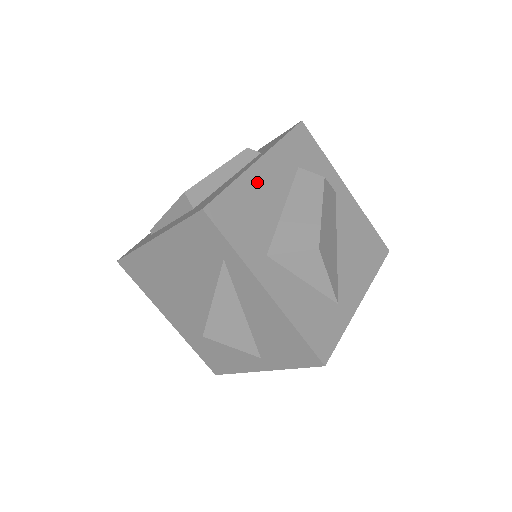
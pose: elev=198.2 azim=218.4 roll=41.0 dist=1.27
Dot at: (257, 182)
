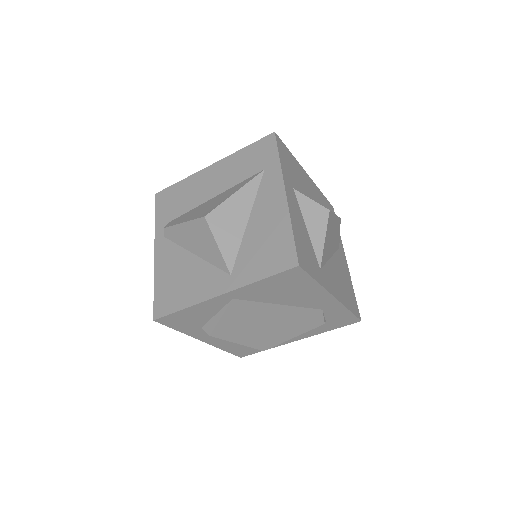
Dot at: (303, 174)
